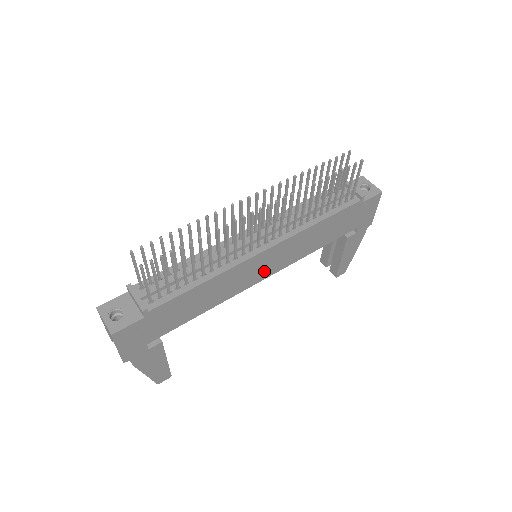
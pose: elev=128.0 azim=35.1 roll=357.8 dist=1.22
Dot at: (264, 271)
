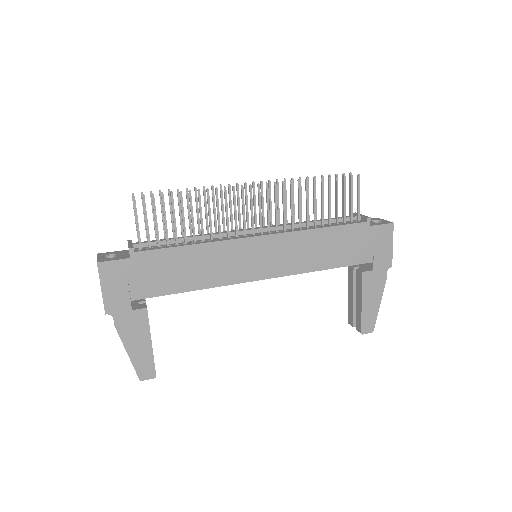
Dot at: (260, 267)
